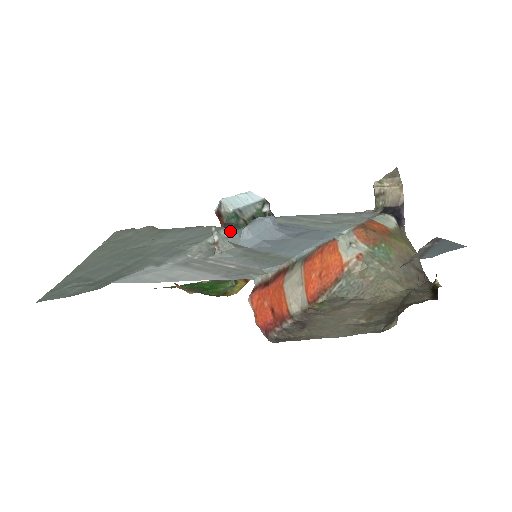
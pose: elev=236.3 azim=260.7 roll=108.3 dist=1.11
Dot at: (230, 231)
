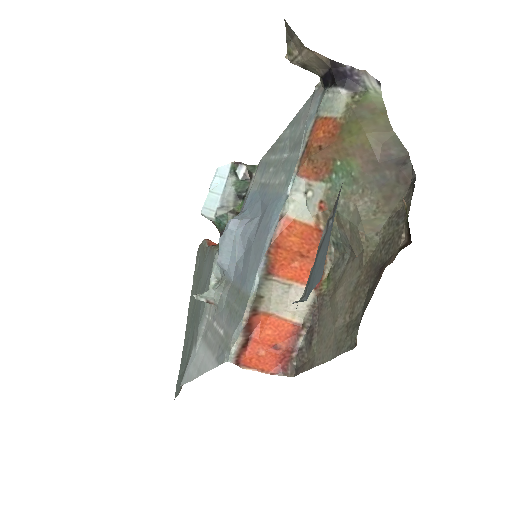
Dot at: occluded
